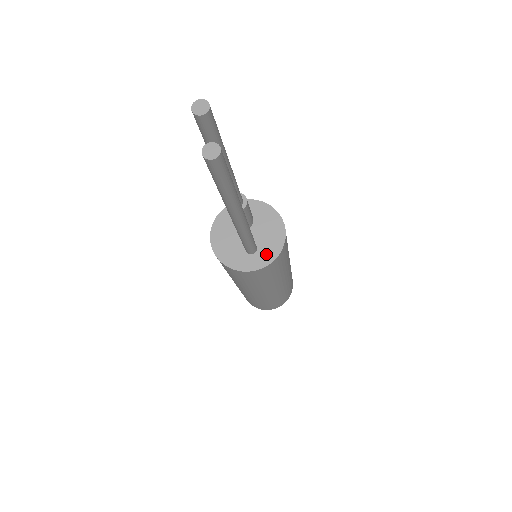
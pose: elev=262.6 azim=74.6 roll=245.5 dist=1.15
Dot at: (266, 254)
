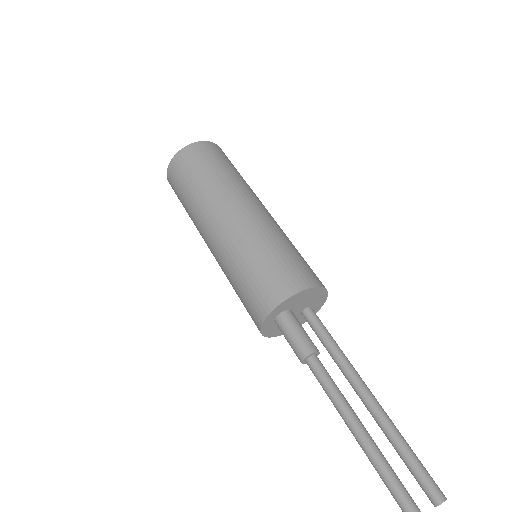
Dot at: (319, 301)
